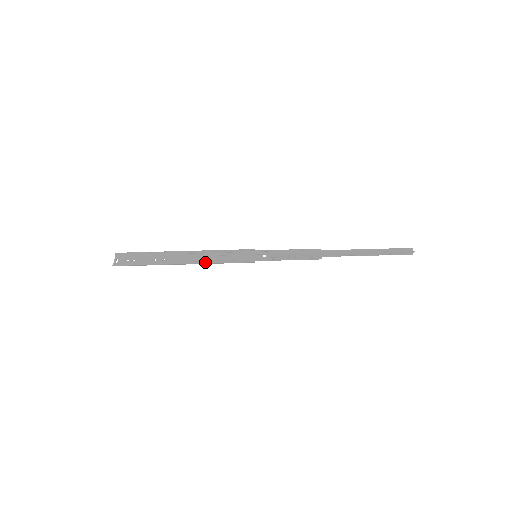
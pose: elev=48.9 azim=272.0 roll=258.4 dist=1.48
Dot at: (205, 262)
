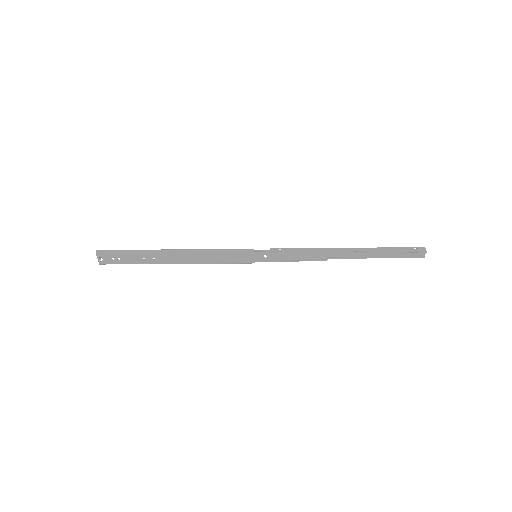
Dot at: (200, 249)
